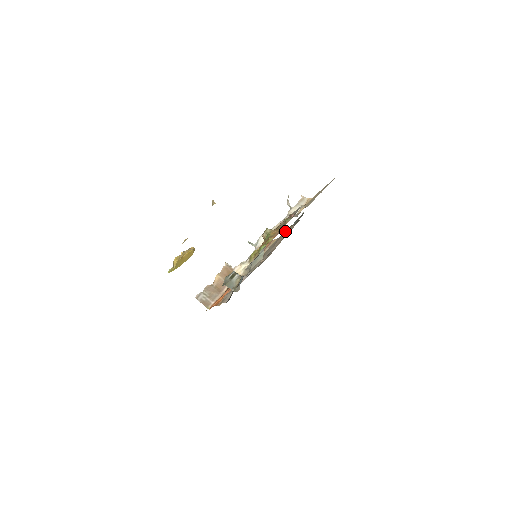
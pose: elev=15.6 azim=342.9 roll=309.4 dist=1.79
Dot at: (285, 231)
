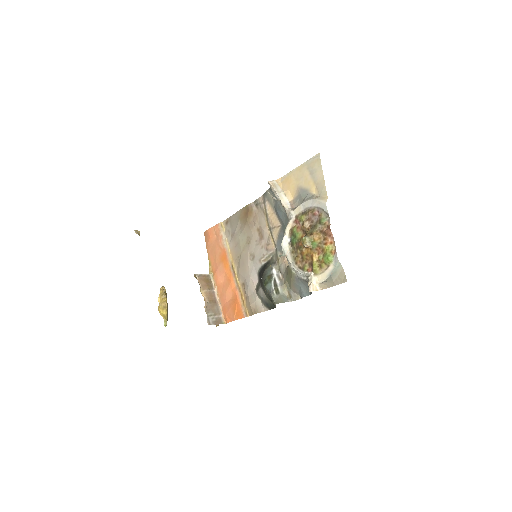
Dot at: (248, 215)
